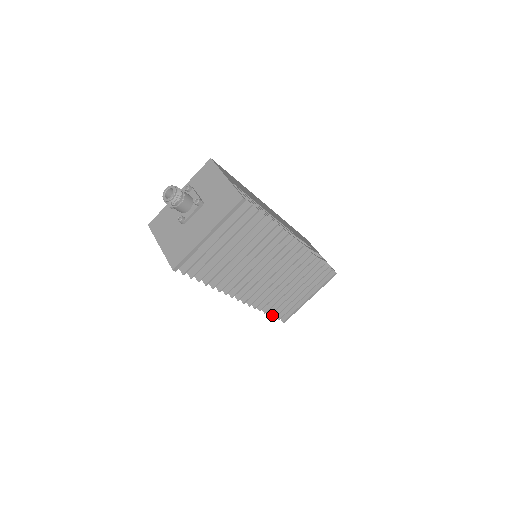
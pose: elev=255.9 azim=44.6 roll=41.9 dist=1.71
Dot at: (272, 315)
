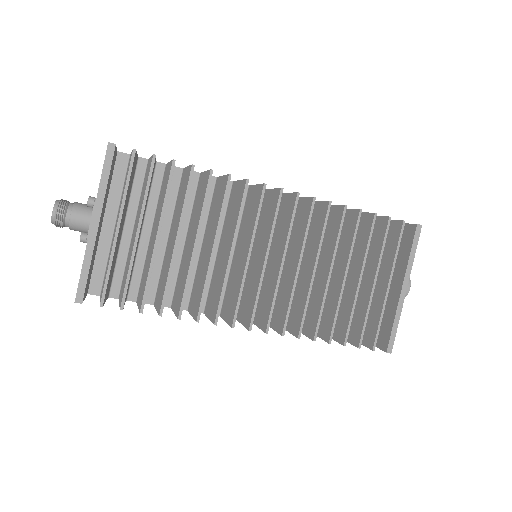
Dot at: occluded
